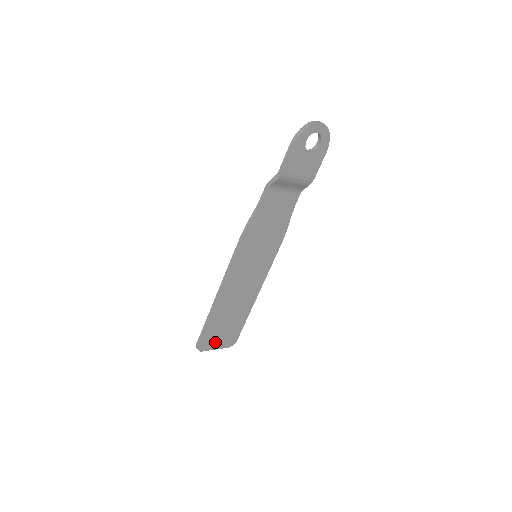
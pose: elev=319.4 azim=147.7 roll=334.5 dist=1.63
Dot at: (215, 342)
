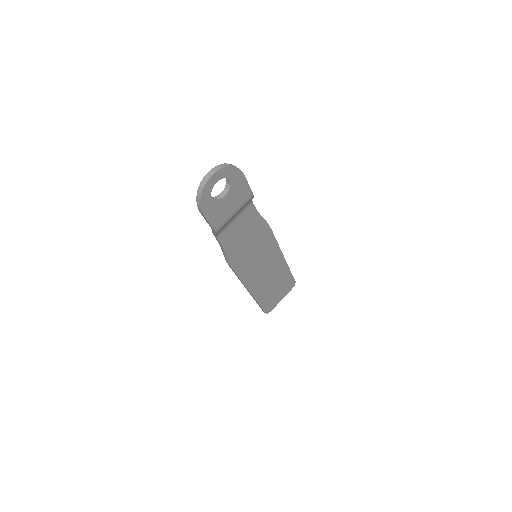
Dot at: (277, 299)
